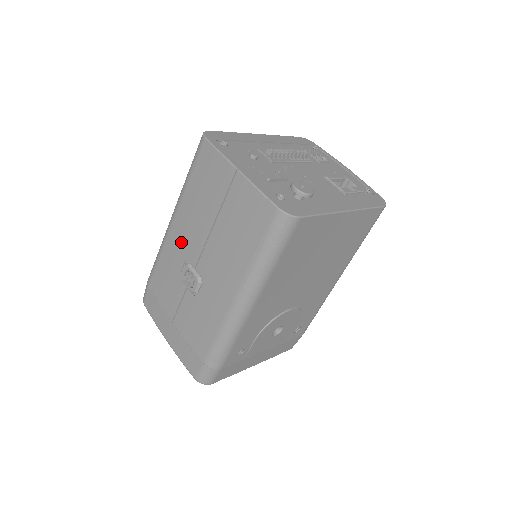
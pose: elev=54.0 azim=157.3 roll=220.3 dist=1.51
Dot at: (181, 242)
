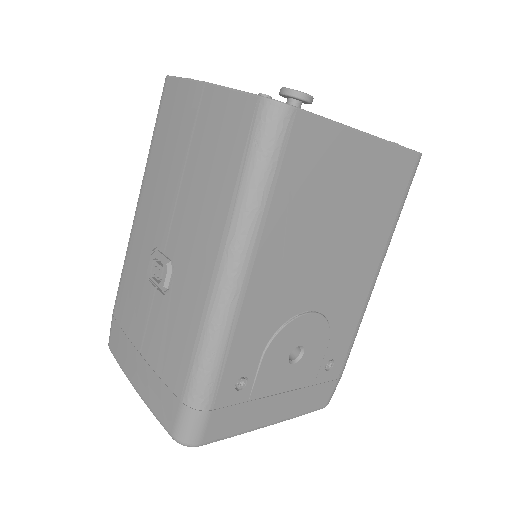
Dot at: (147, 227)
